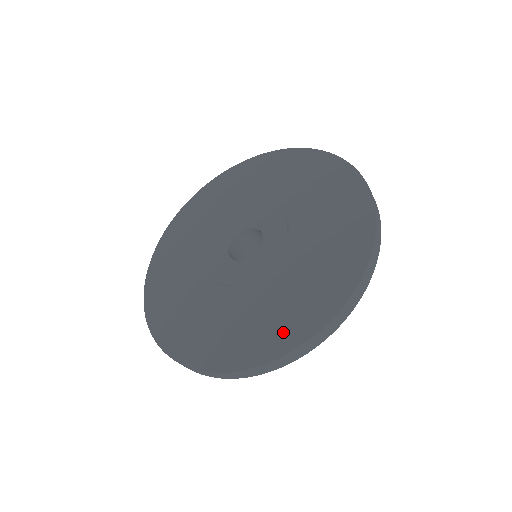
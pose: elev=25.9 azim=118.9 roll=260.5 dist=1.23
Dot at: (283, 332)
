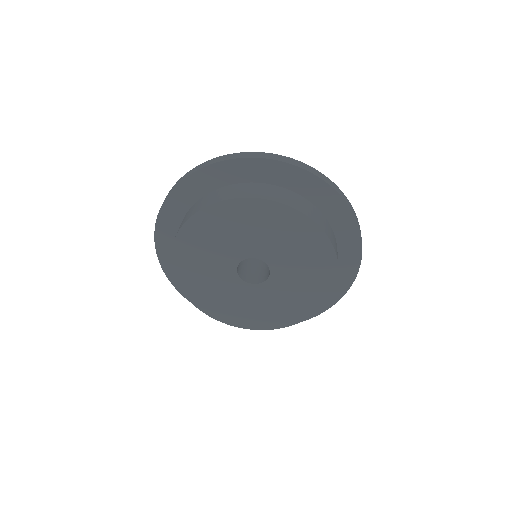
Dot at: occluded
